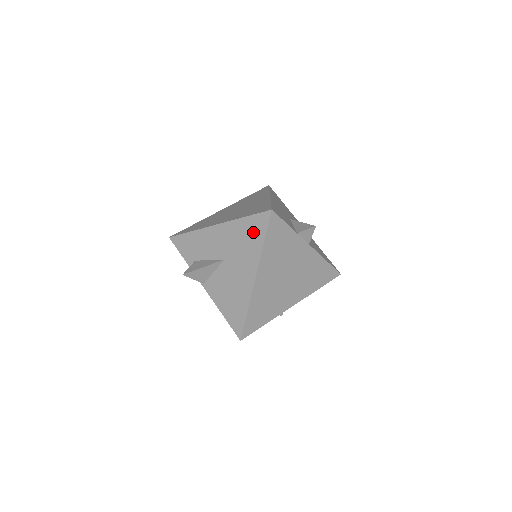
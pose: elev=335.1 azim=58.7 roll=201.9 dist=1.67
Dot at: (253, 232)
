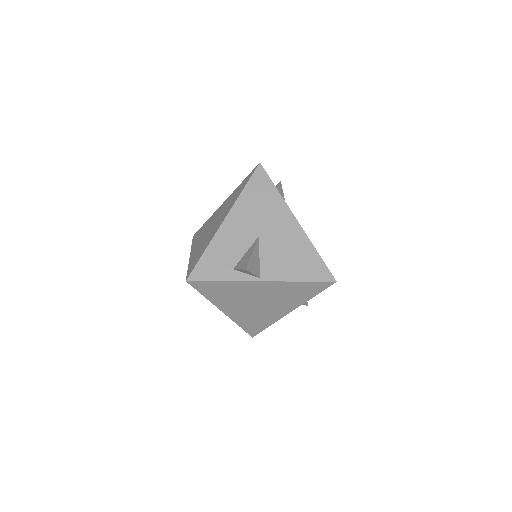
Dot at: (262, 191)
